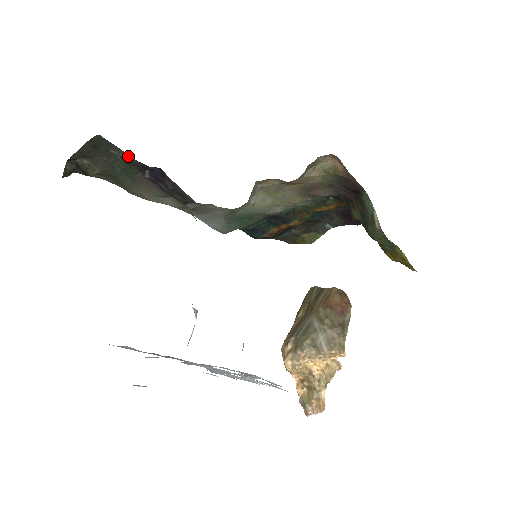
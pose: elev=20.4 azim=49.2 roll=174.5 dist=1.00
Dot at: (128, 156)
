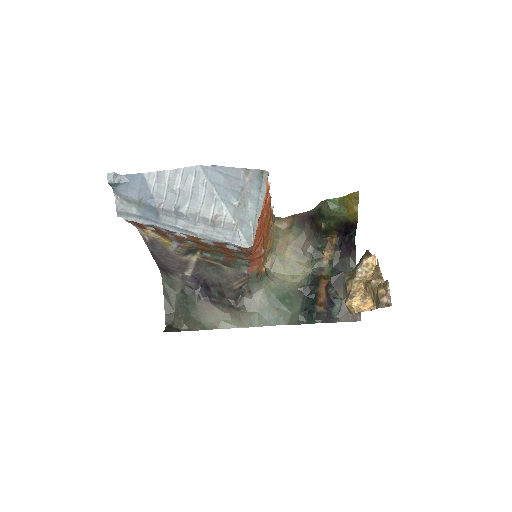
Dot at: (182, 285)
